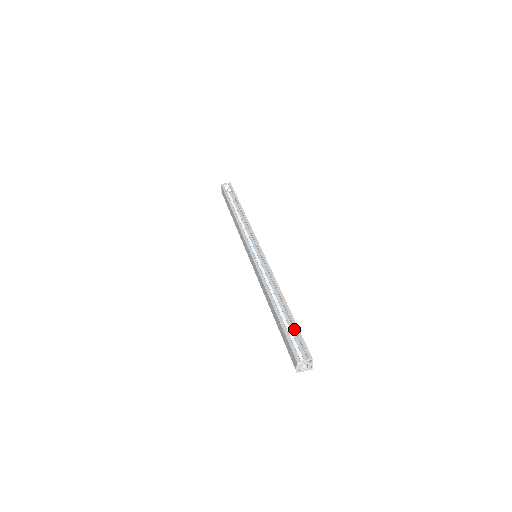
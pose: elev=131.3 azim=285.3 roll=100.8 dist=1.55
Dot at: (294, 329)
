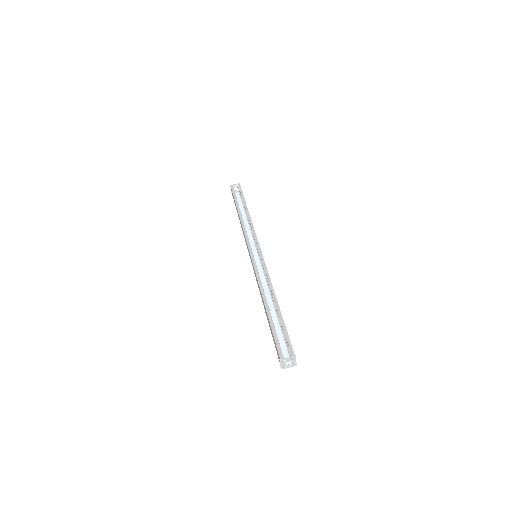
Dot at: (282, 328)
